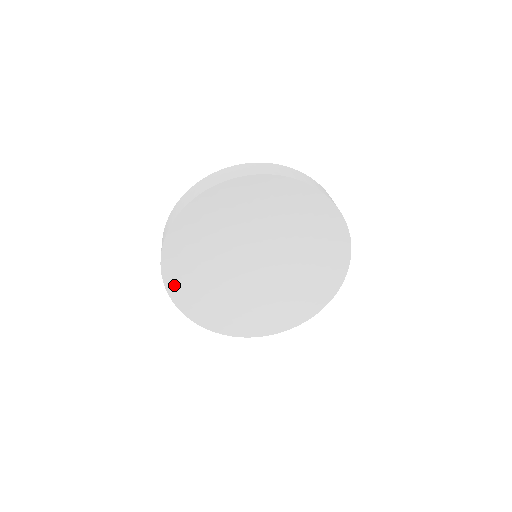
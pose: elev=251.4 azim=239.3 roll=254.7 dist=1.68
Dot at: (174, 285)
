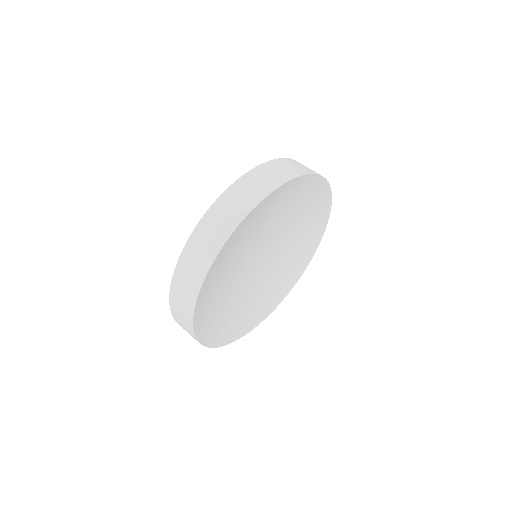
Dot at: (234, 334)
